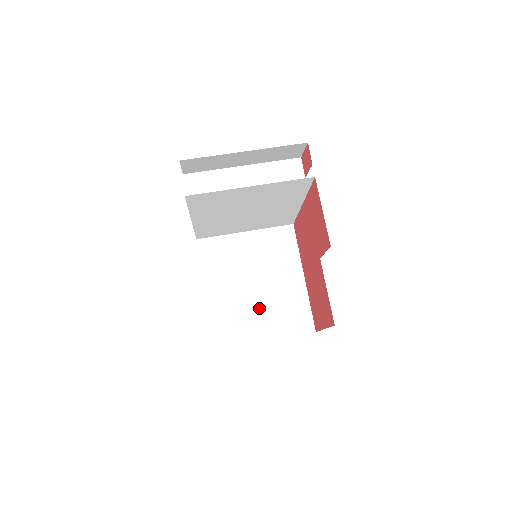
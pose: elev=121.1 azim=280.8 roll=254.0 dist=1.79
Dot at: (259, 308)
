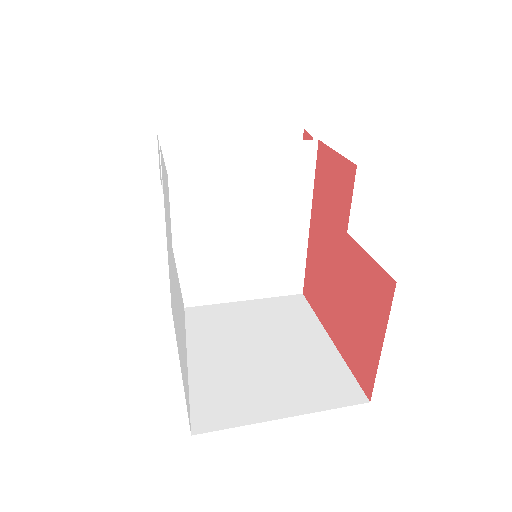
Dot at: (268, 375)
